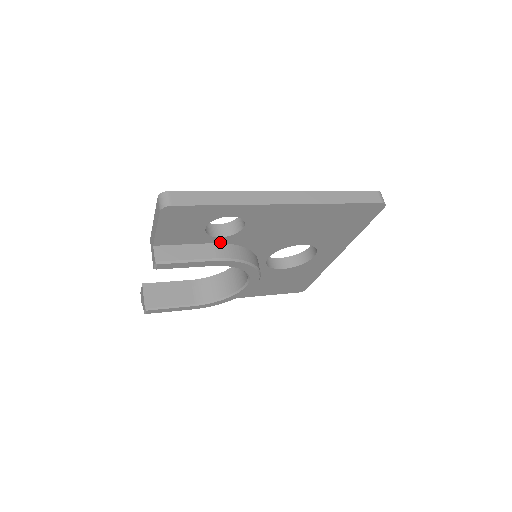
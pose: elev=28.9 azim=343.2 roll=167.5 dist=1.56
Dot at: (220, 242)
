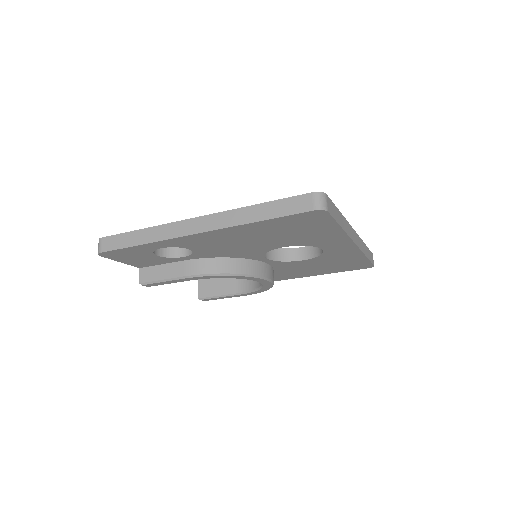
Dot at: (191, 258)
